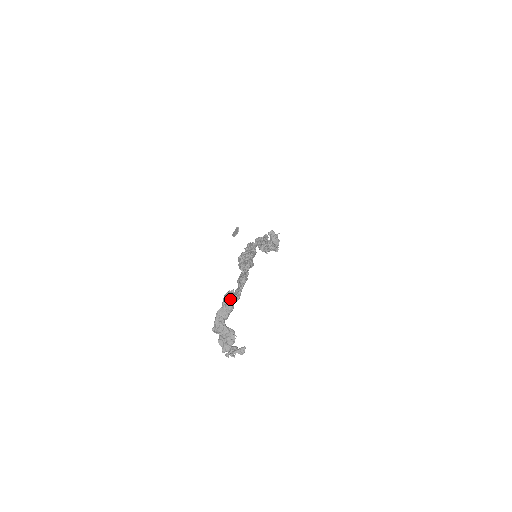
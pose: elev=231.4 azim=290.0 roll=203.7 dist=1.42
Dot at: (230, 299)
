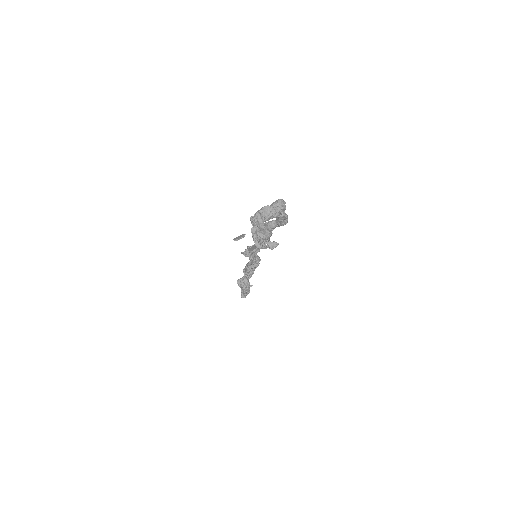
Dot at: (282, 204)
